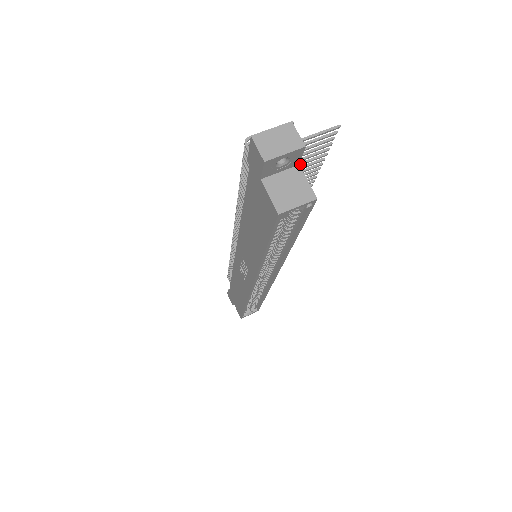
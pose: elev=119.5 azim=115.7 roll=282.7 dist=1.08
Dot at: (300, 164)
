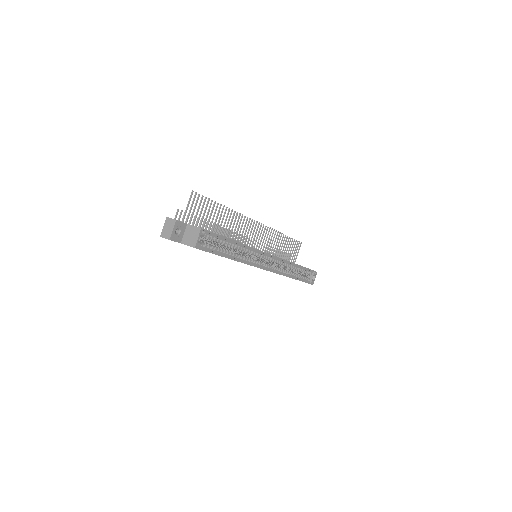
Dot at: (204, 214)
